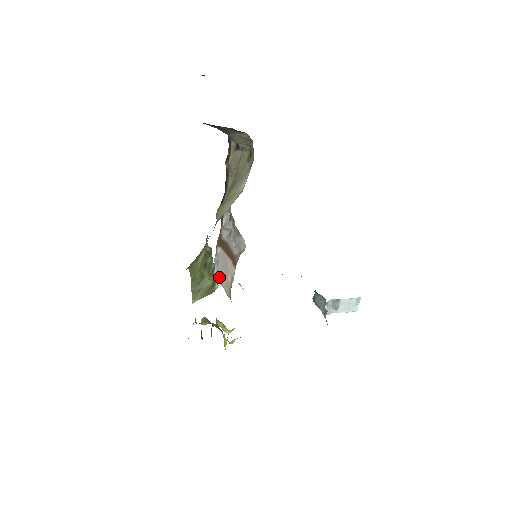
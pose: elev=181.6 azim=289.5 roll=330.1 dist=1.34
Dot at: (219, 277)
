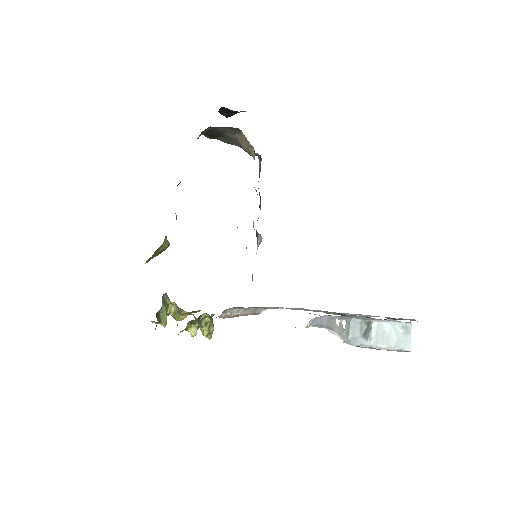
Dot at: occluded
